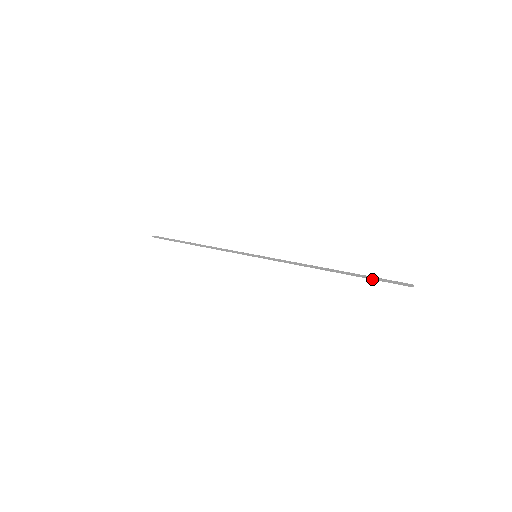
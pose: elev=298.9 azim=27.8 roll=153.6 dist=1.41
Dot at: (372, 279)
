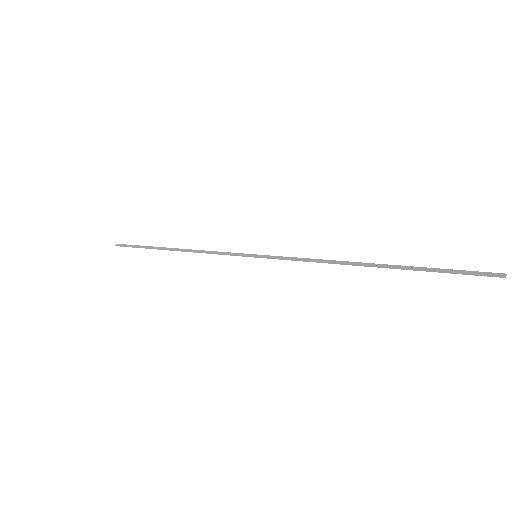
Dot at: occluded
